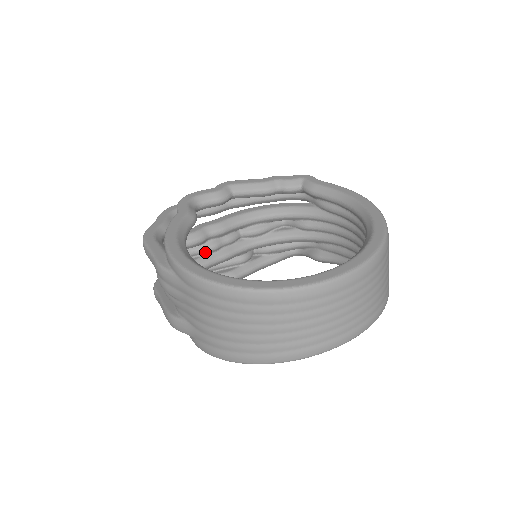
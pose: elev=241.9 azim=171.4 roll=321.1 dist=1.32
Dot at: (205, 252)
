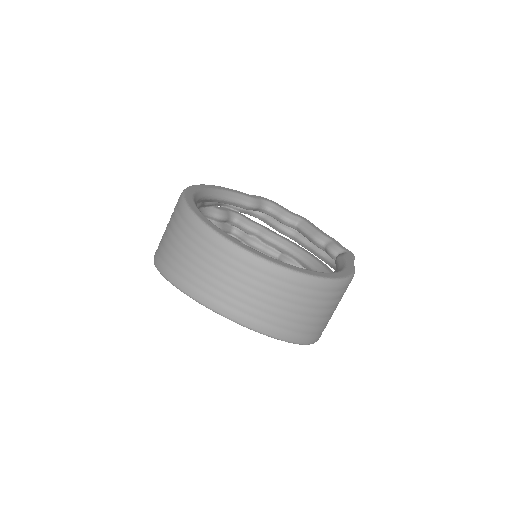
Dot at: (246, 241)
